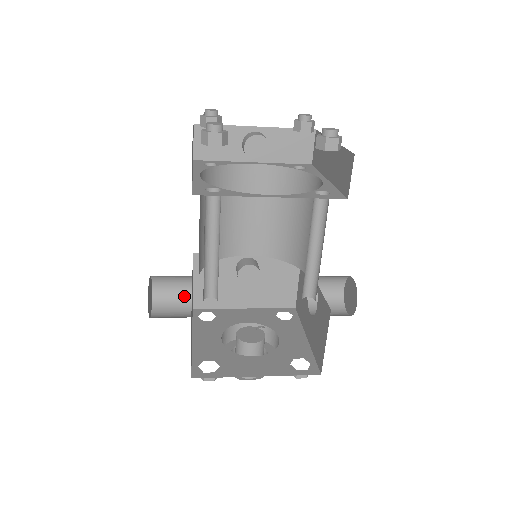
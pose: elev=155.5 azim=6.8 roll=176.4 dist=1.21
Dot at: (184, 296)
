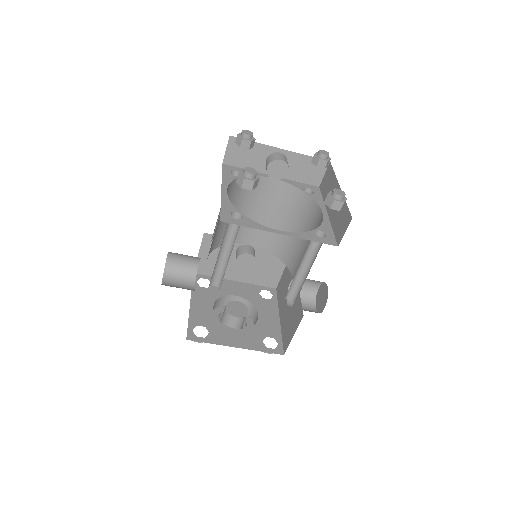
Dot at: (191, 269)
